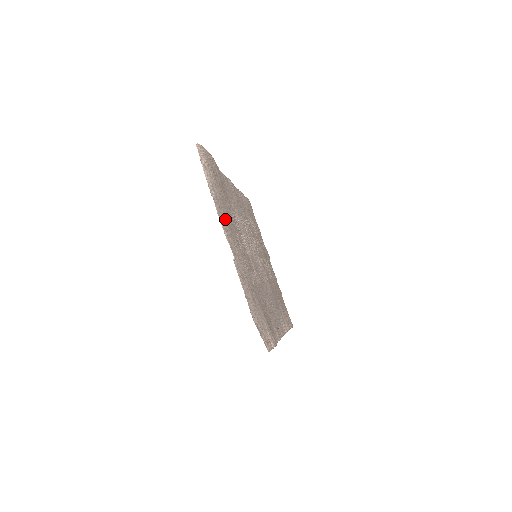
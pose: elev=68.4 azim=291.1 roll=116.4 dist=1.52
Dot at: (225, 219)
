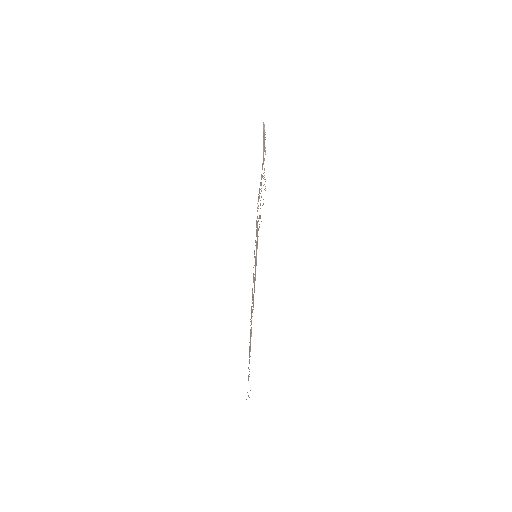
Dot at: occluded
